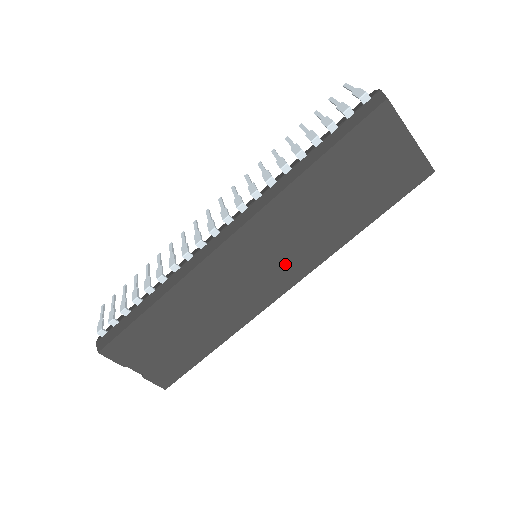
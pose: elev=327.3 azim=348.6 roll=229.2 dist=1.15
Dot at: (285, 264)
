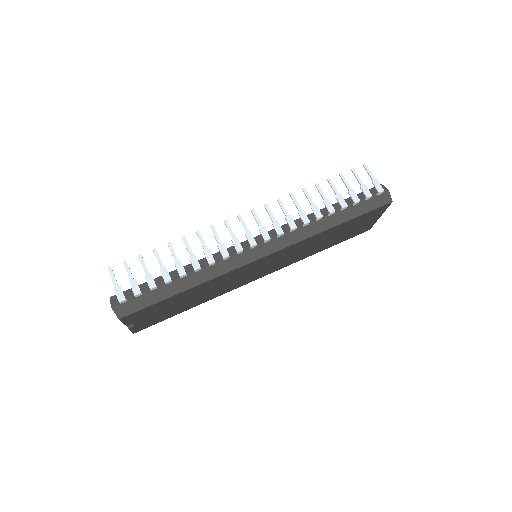
Dot at: (273, 267)
